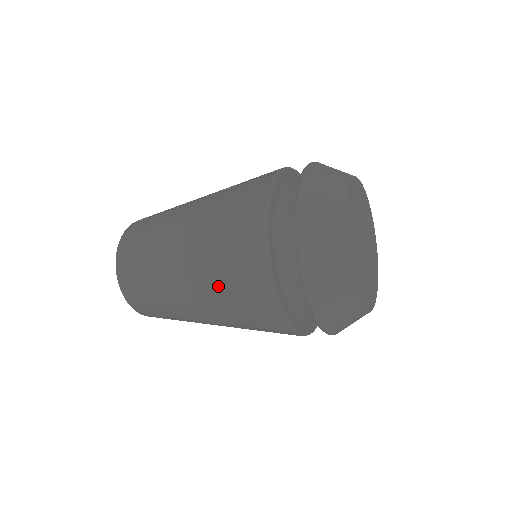
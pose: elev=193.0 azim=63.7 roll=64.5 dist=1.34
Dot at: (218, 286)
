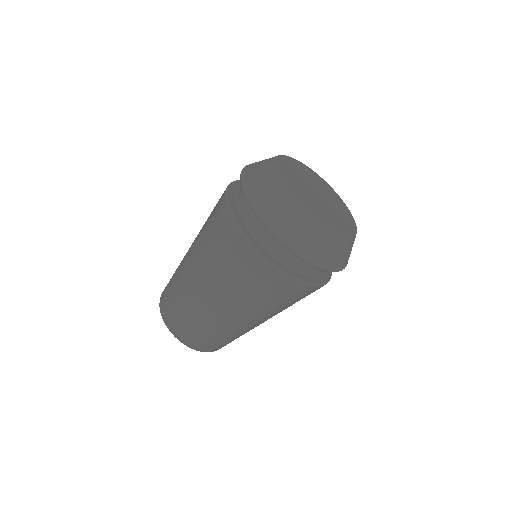
Dot at: (212, 261)
